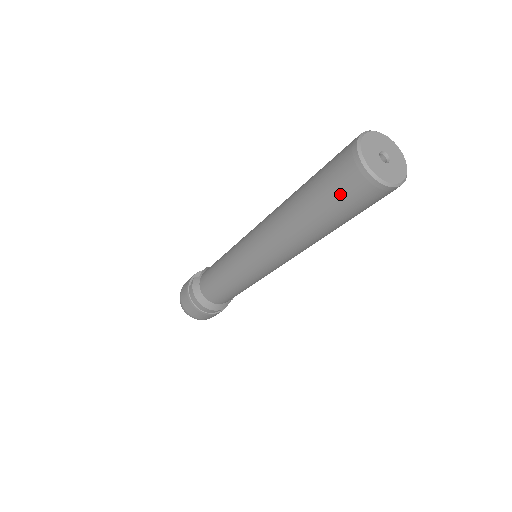
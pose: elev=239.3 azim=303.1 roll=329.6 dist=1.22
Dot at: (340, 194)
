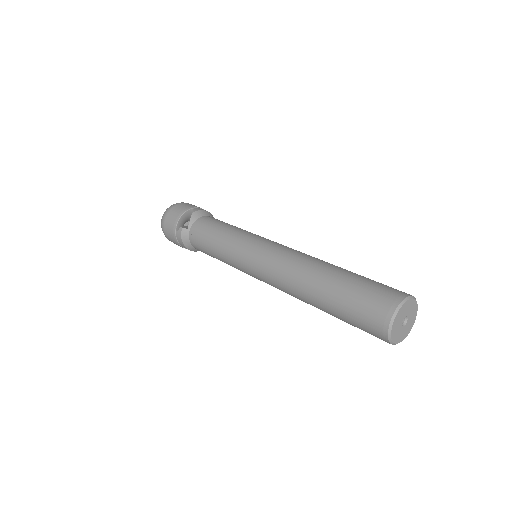
Dot at: (361, 329)
